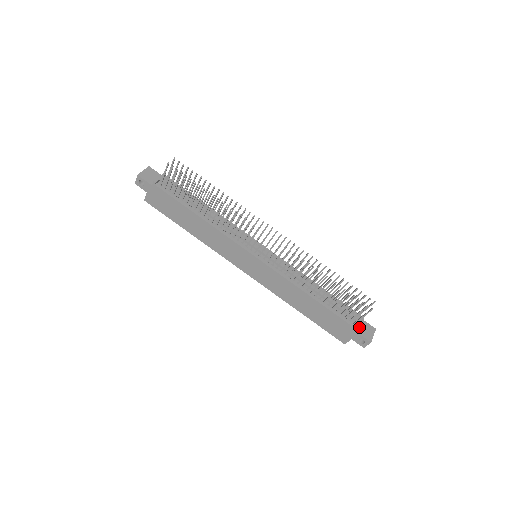
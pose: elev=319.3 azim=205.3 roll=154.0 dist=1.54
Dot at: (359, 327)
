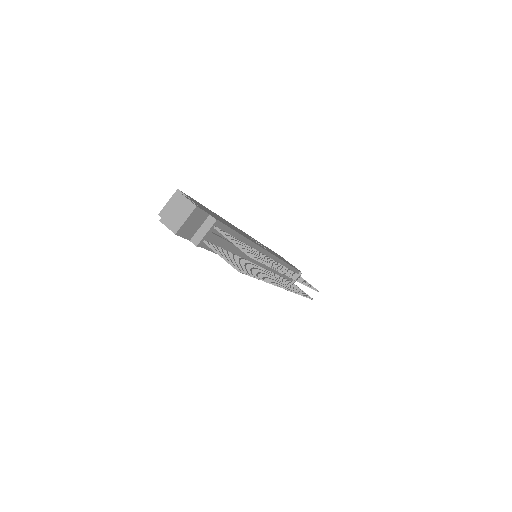
Dot at: occluded
